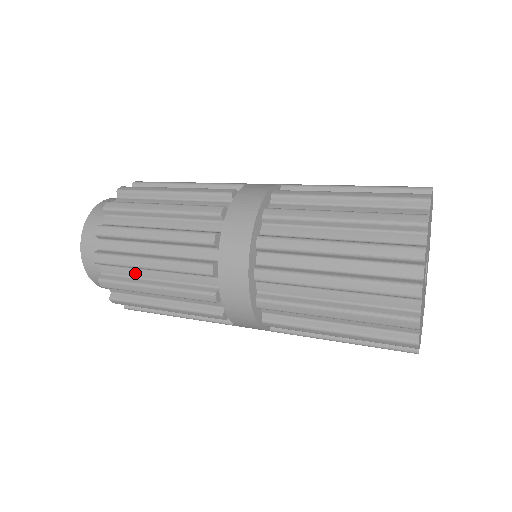
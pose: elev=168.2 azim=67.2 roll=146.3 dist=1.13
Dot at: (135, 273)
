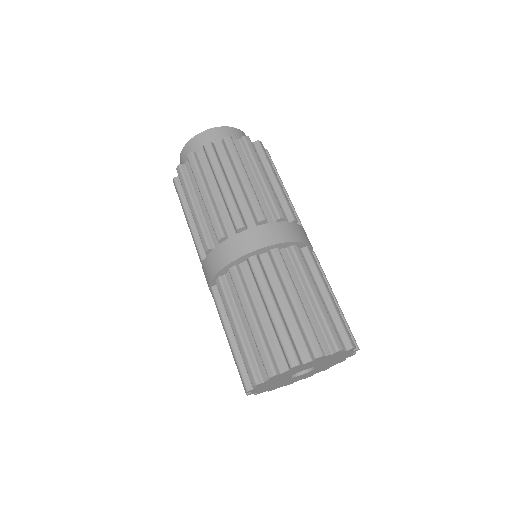
Dot at: occluded
